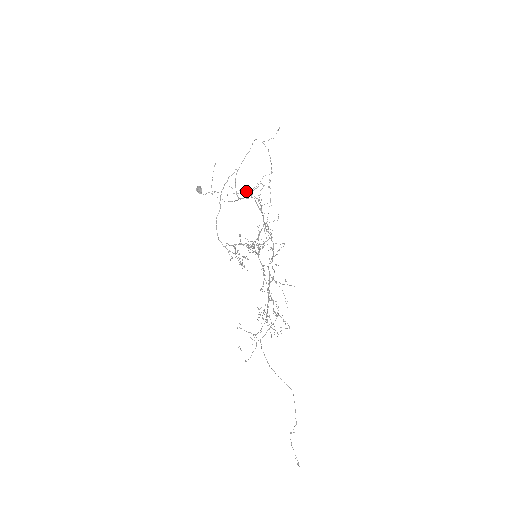
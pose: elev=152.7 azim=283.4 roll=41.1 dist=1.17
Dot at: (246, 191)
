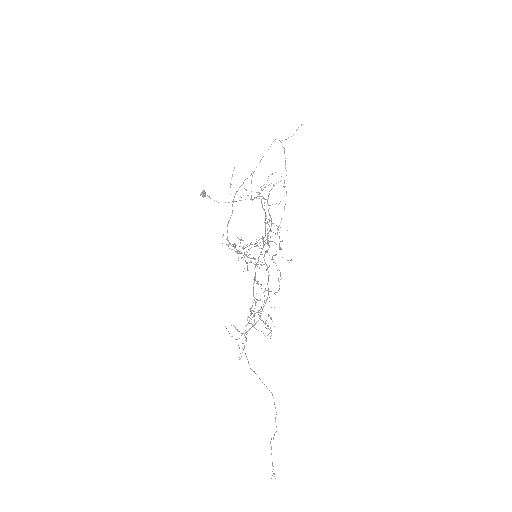
Dot at: (258, 192)
